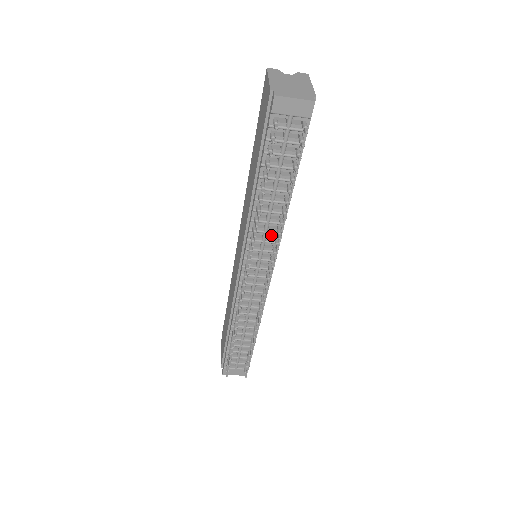
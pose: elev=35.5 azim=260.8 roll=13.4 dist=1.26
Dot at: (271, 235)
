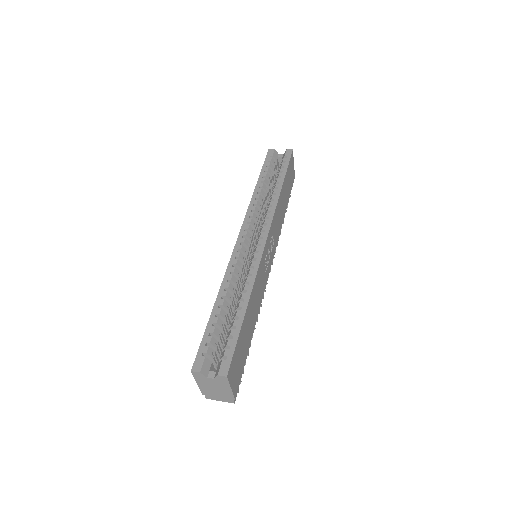
Dot at: occluded
